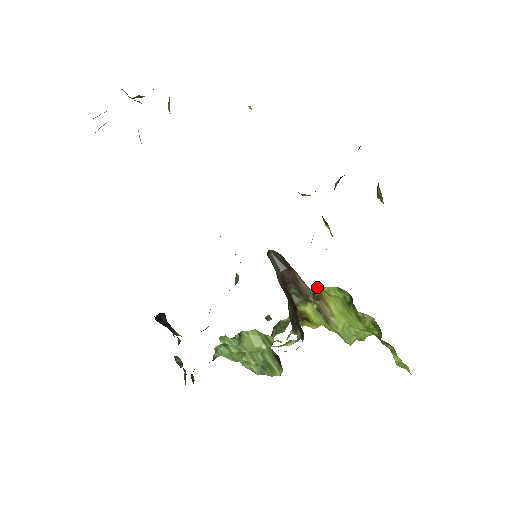
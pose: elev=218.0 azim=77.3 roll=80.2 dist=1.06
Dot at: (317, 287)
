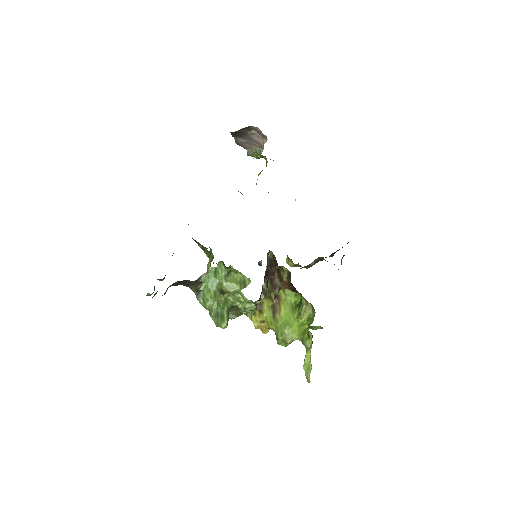
Dot at: (282, 290)
